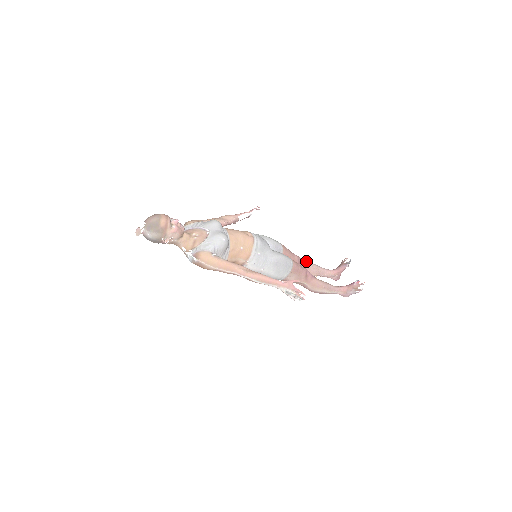
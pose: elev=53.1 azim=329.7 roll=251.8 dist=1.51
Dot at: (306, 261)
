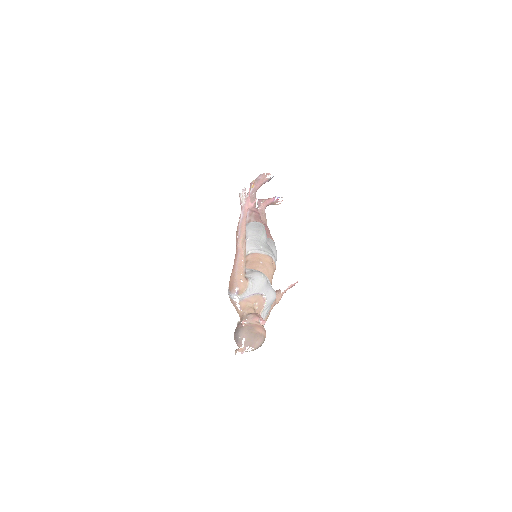
Dot at: (255, 204)
